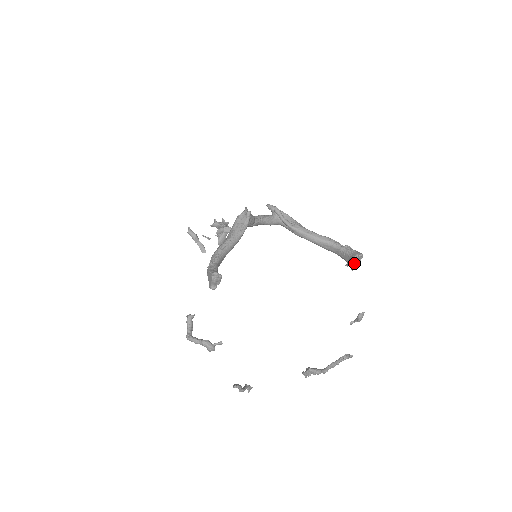
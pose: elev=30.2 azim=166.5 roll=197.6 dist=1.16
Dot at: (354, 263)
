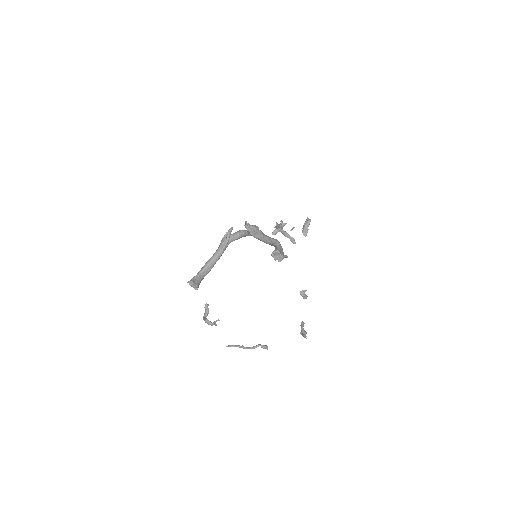
Dot at: (276, 257)
